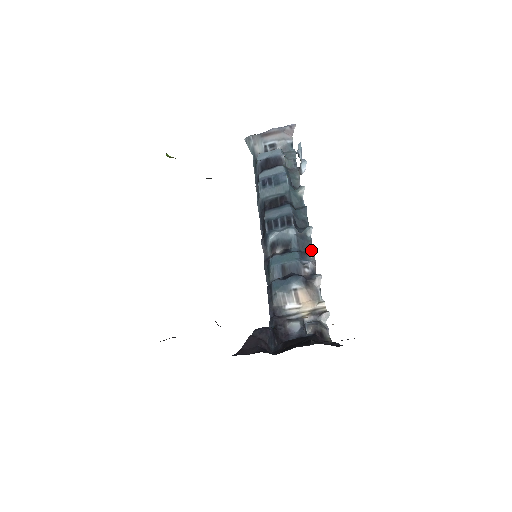
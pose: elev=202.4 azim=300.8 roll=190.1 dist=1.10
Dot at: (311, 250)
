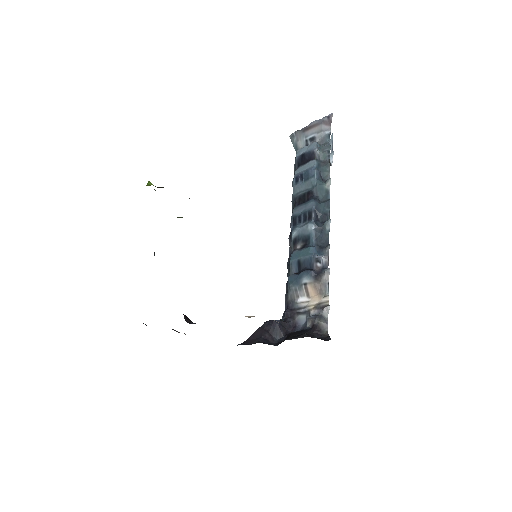
Dot at: (327, 244)
